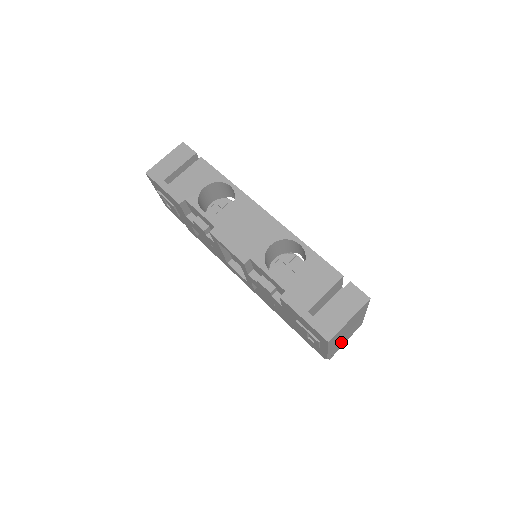
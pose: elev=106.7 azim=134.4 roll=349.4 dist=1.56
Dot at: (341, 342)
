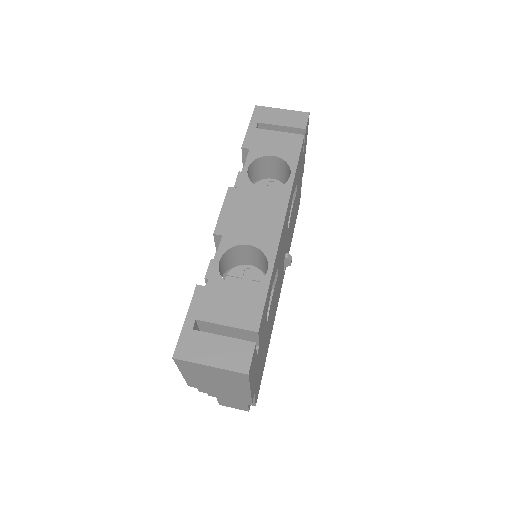
Dot at: (211, 388)
